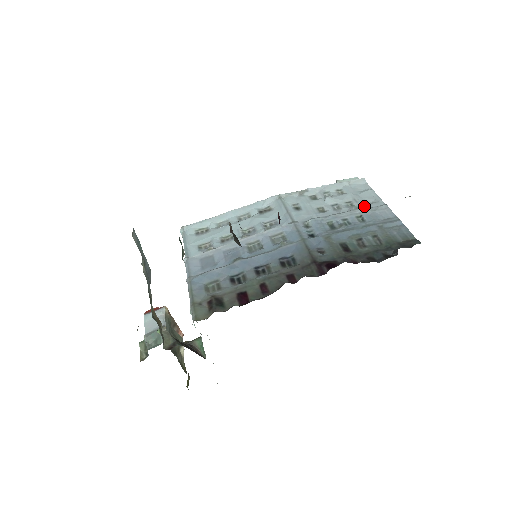
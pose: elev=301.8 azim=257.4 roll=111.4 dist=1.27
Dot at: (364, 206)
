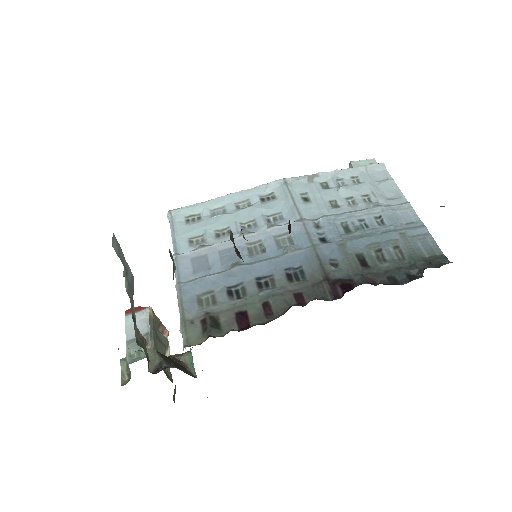
Dot at: (384, 203)
